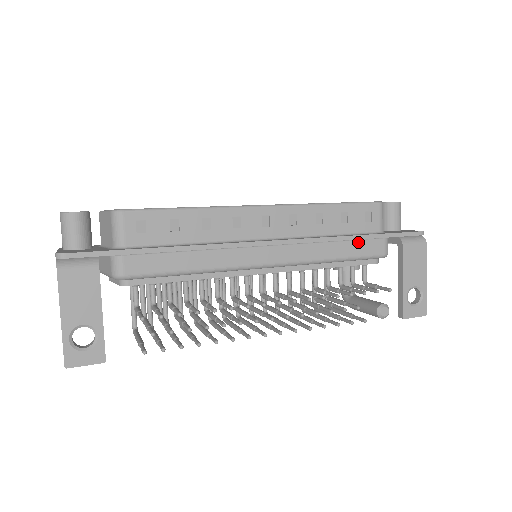
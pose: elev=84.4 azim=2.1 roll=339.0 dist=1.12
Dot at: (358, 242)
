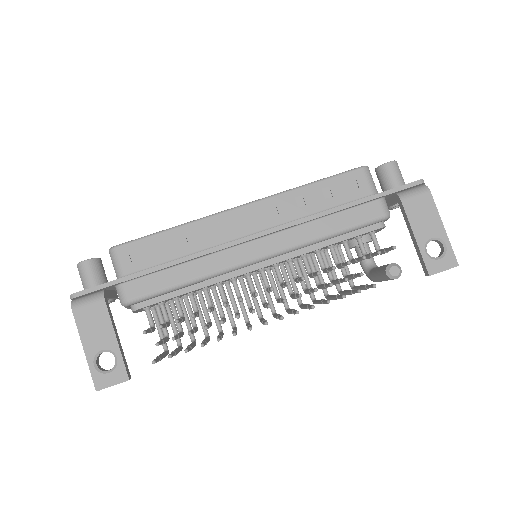
Dot at: (349, 211)
